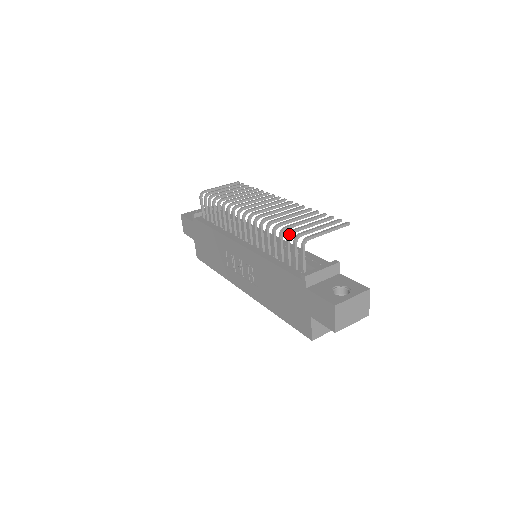
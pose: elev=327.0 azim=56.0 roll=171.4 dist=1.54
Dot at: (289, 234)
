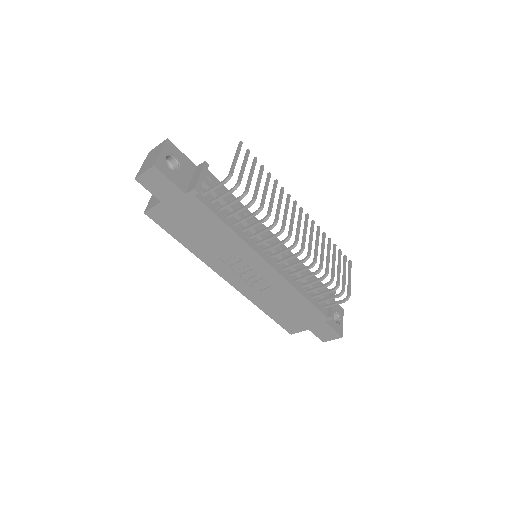
Dot at: occluded
